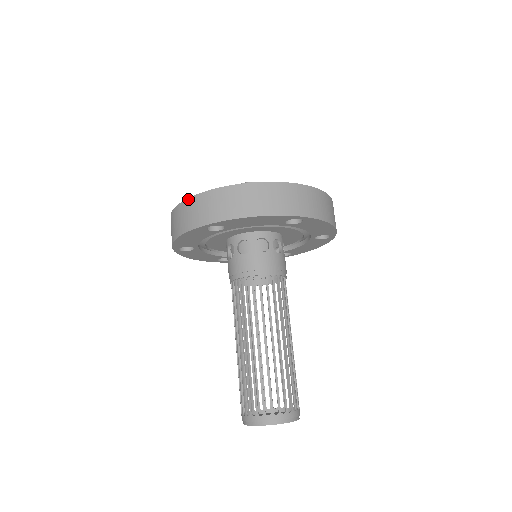
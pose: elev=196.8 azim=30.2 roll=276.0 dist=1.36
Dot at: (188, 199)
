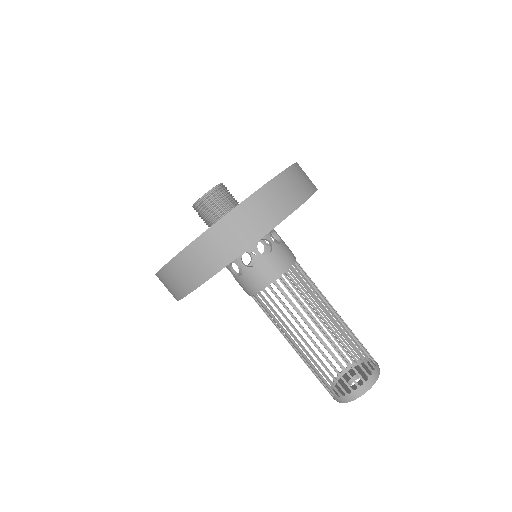
Dot at: occluded
